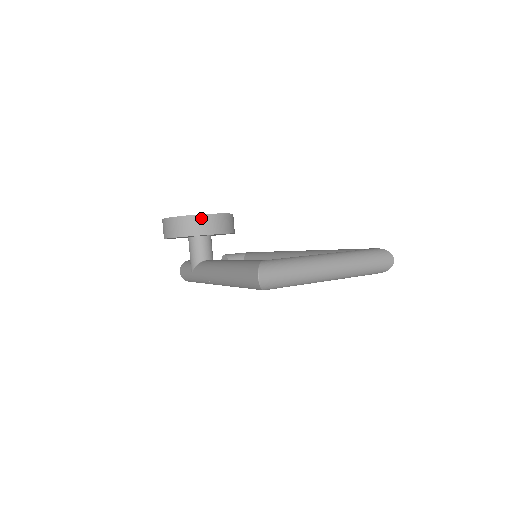
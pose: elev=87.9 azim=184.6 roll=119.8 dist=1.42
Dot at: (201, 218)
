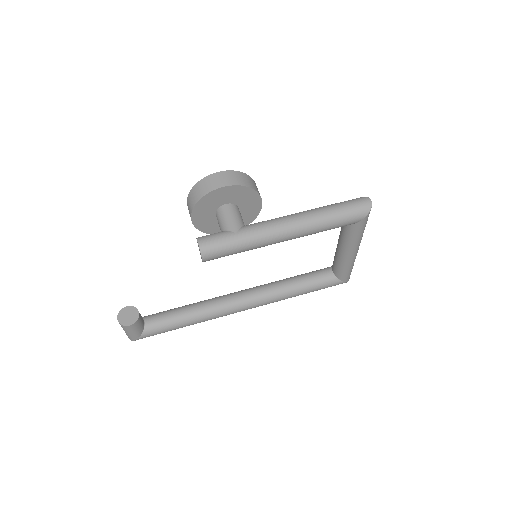
Dot at: occluded
